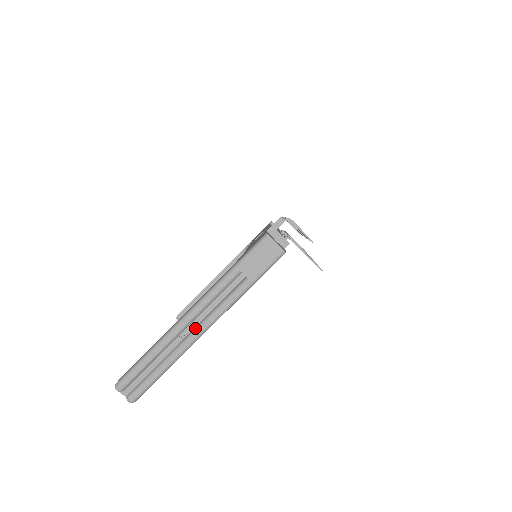
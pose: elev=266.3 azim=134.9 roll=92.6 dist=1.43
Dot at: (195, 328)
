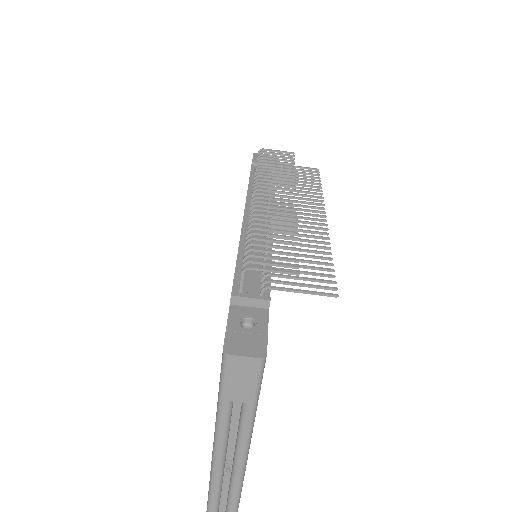
Dot at: (234, 460)
